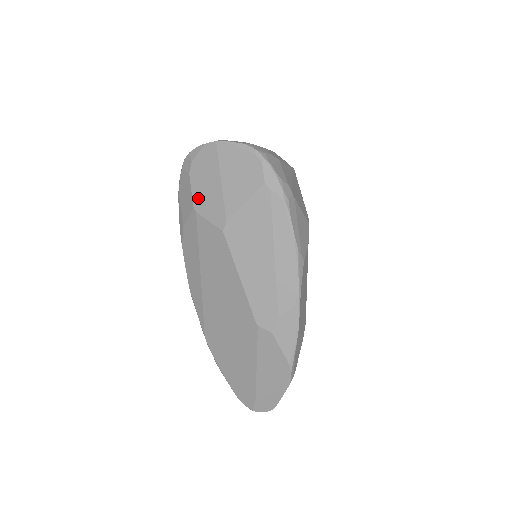
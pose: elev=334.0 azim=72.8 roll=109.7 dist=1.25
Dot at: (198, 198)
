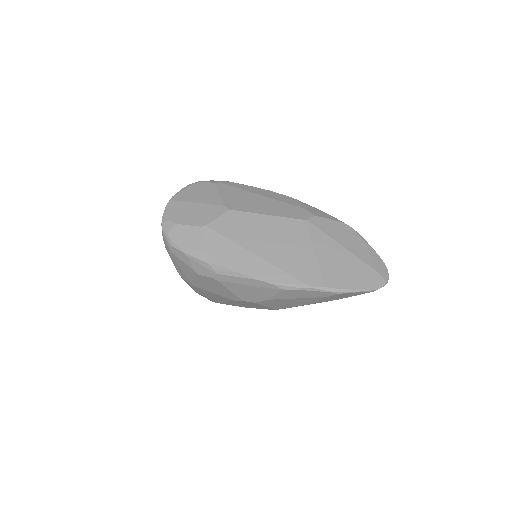
Dot at: (197, 221)
